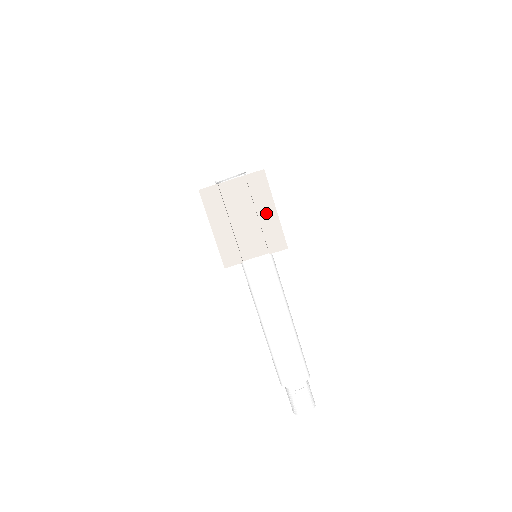
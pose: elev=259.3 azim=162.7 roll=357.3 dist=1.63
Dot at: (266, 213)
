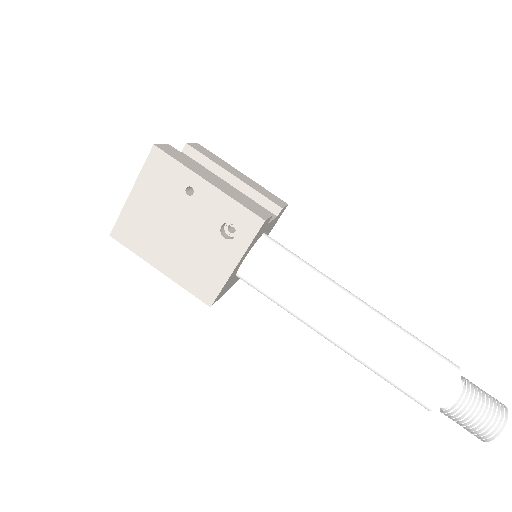
Dot at: (238, 175)
